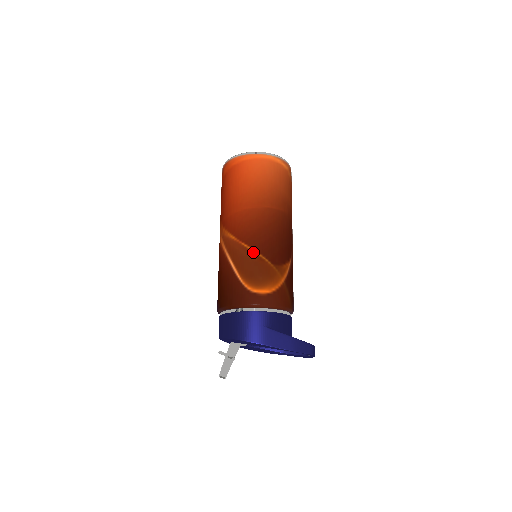
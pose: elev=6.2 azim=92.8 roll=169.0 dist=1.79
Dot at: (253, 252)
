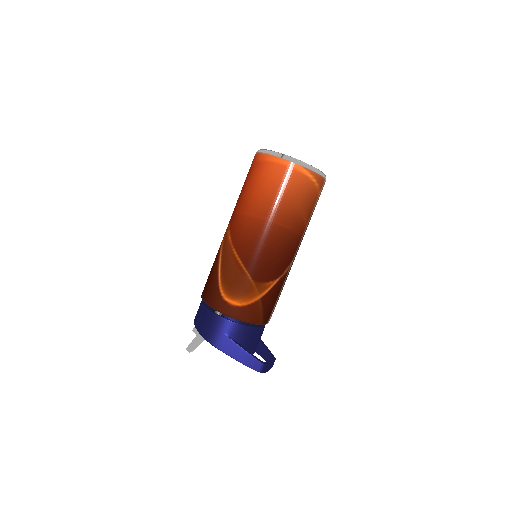
Dot at: (239, 262)
